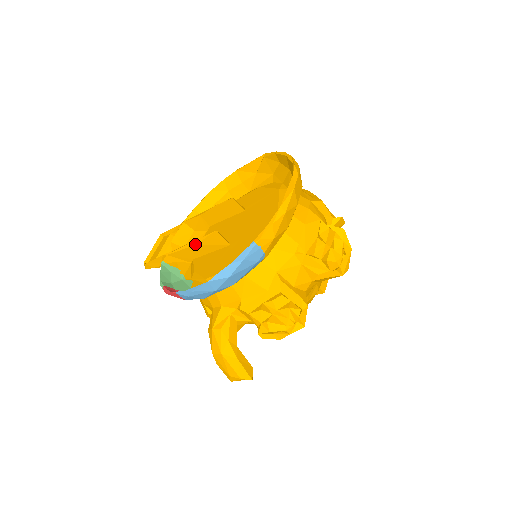
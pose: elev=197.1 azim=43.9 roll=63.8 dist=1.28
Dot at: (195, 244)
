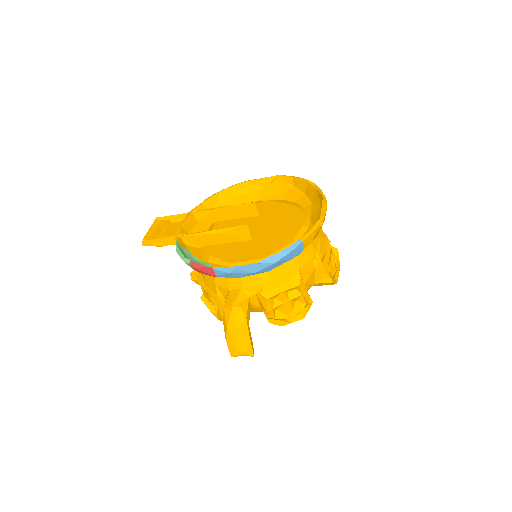
Dot at: (218, 232)
